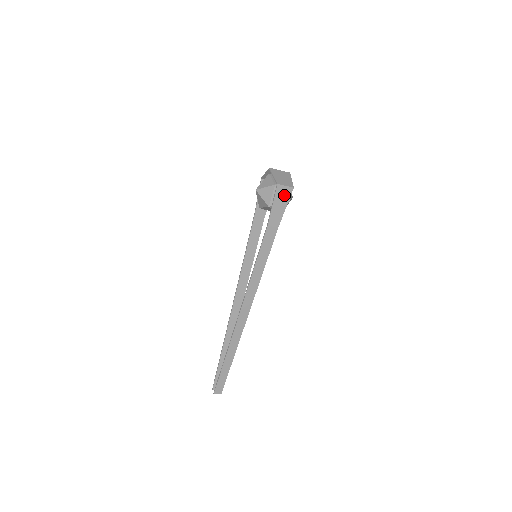
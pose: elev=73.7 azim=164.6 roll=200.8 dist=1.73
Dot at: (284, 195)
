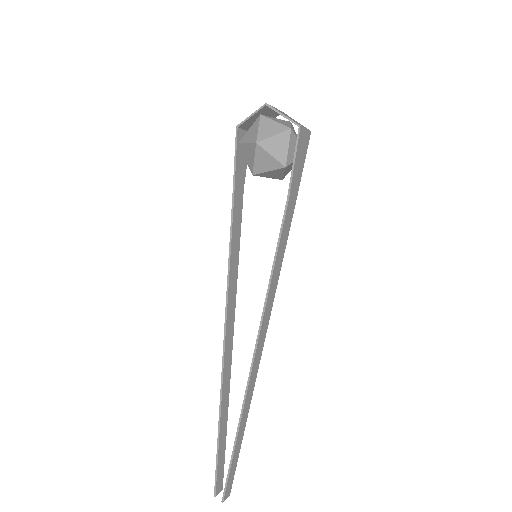
Dot at: (304, 144)
